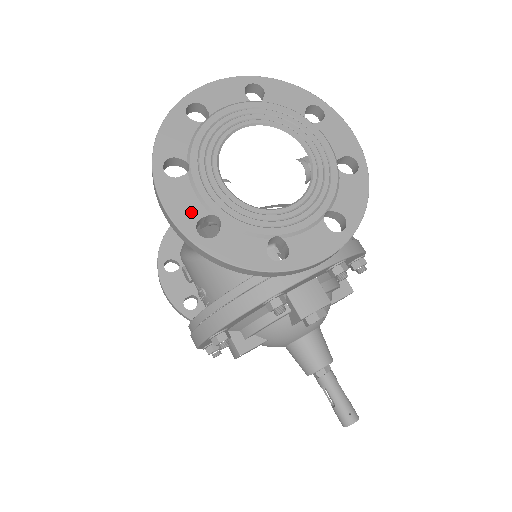
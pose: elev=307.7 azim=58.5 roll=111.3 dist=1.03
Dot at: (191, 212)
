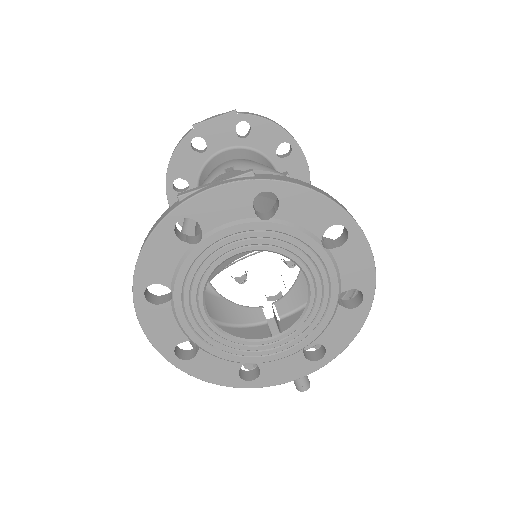
Dot at: (170, 337)
